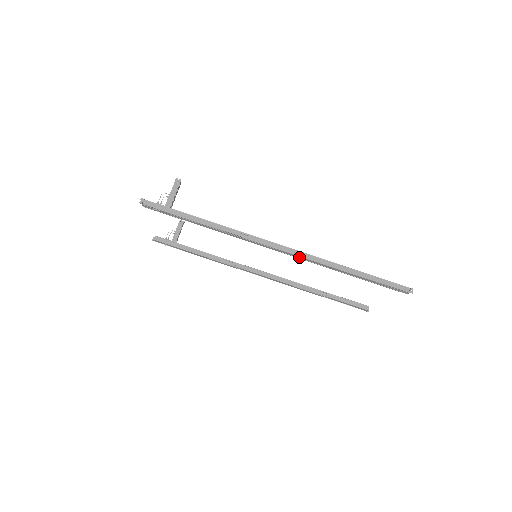
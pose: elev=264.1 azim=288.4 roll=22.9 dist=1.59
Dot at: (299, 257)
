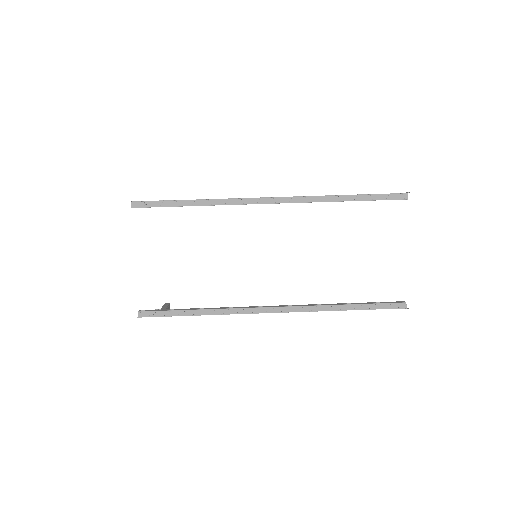
Dot at: (293, 199)
